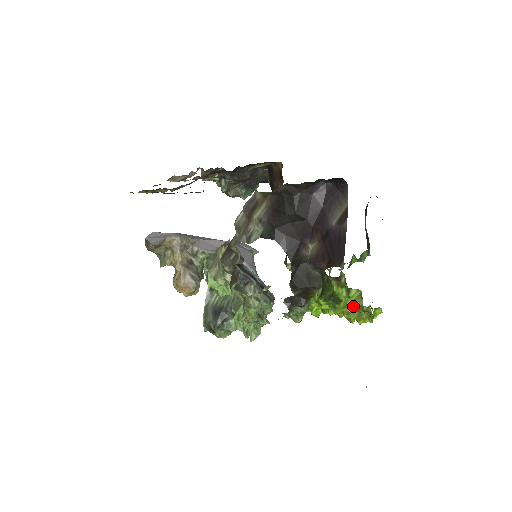
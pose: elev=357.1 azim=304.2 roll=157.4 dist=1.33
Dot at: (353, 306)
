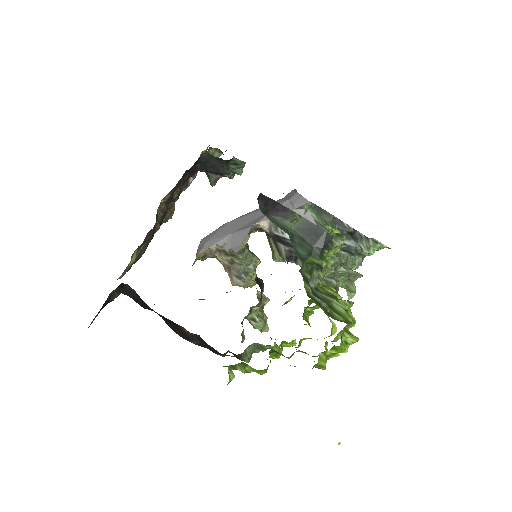
Dot at: occluded
